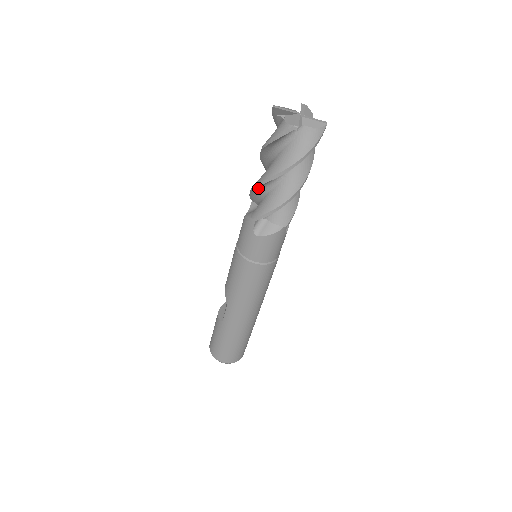
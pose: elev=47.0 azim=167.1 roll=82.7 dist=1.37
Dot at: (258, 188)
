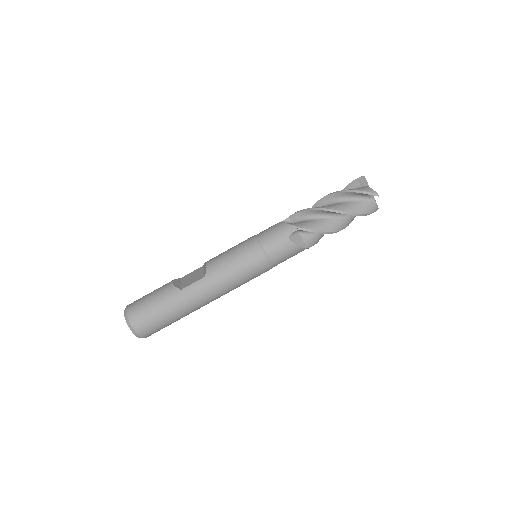
Dot at: (316, 211)
